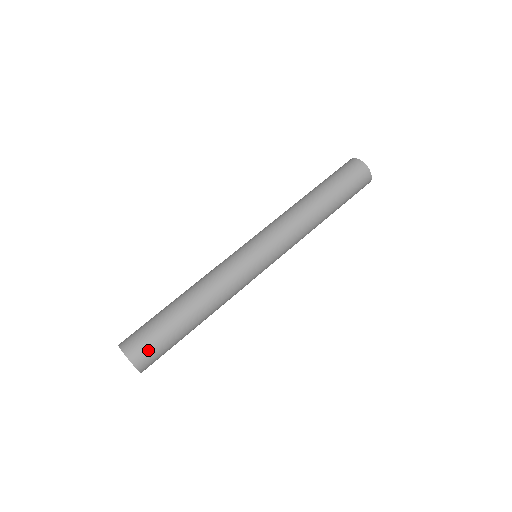
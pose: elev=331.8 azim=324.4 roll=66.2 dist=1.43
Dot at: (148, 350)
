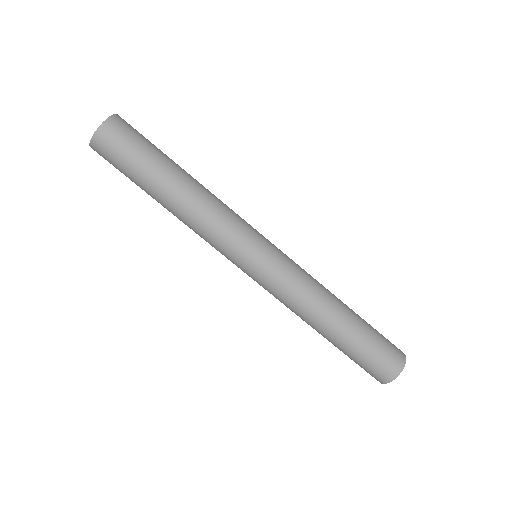
Dot at: (113, 149)
